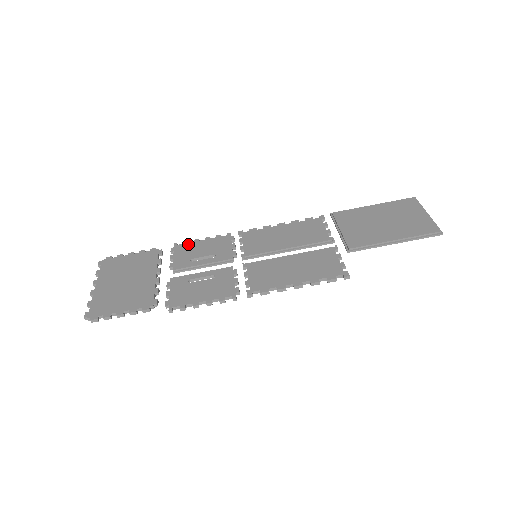
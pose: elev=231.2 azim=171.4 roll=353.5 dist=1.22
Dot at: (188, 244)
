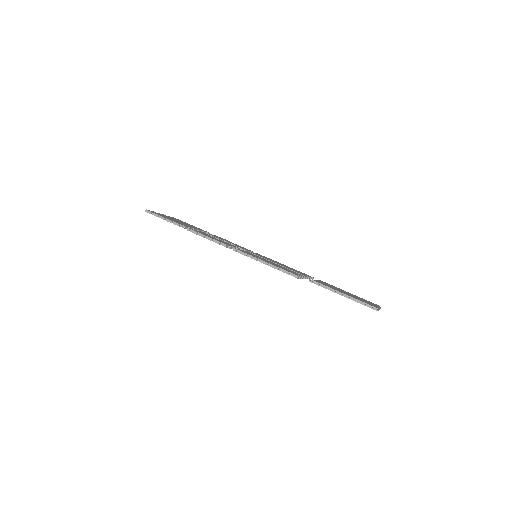
Dot at: occluded
